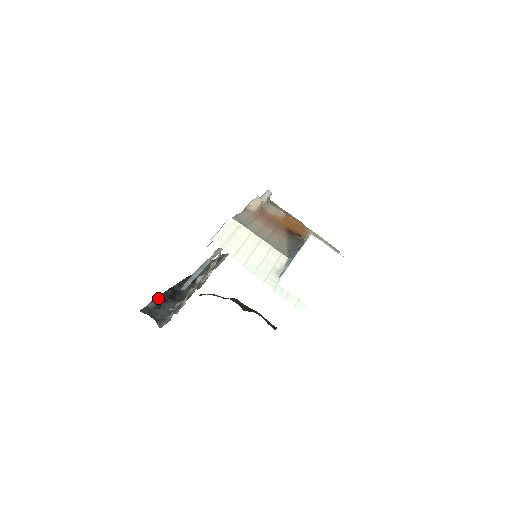
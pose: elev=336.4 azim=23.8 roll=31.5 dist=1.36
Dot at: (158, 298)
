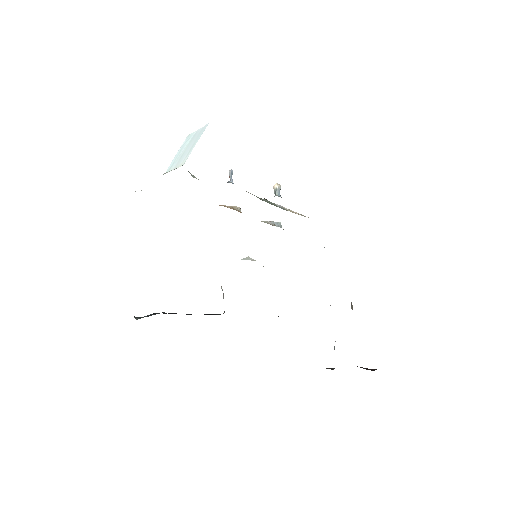
Dot at: occluded
